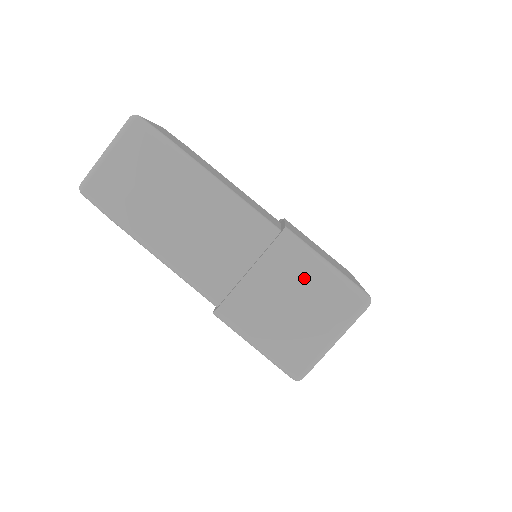
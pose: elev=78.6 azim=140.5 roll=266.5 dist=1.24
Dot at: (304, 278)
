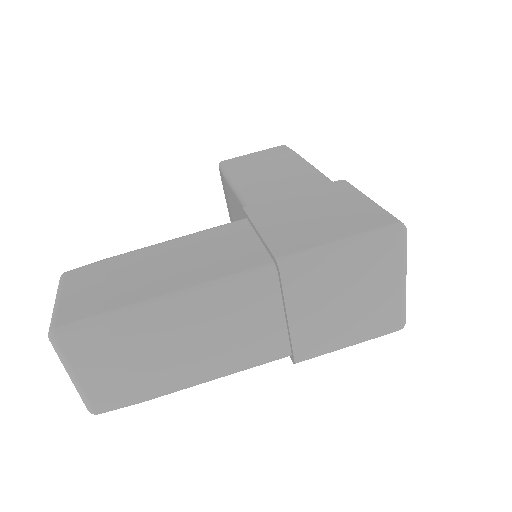
Dot at: (335, 275)
